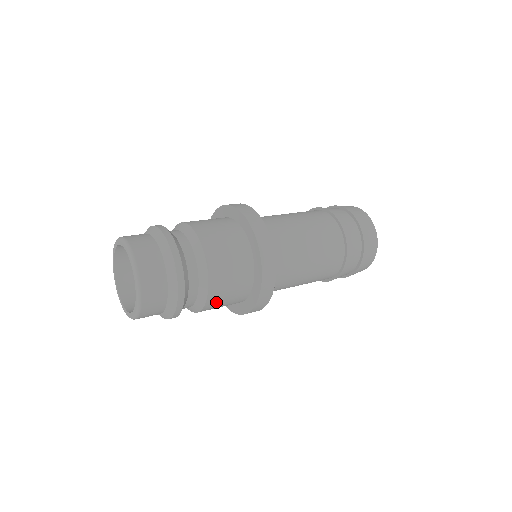
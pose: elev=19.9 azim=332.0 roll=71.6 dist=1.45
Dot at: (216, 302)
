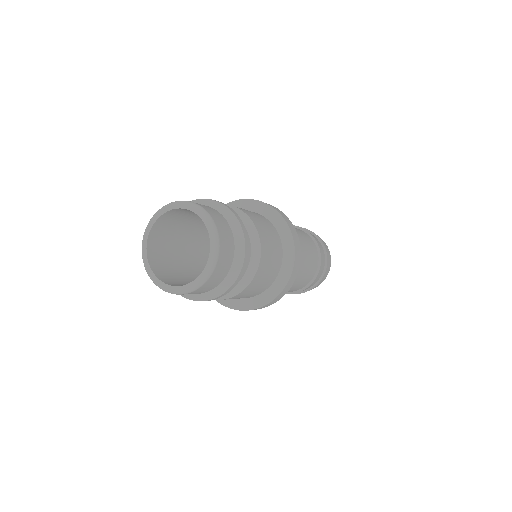
Dot at: (248, 291)
